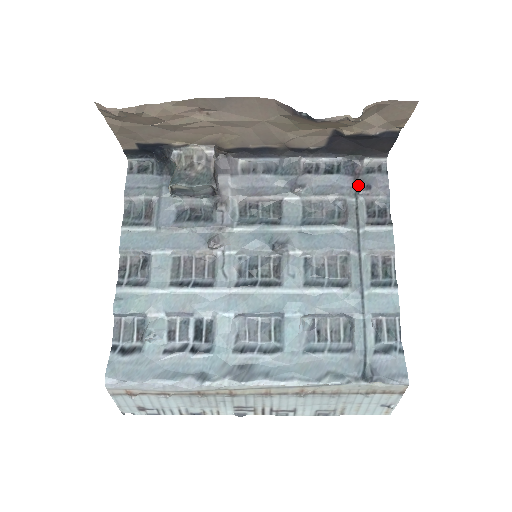
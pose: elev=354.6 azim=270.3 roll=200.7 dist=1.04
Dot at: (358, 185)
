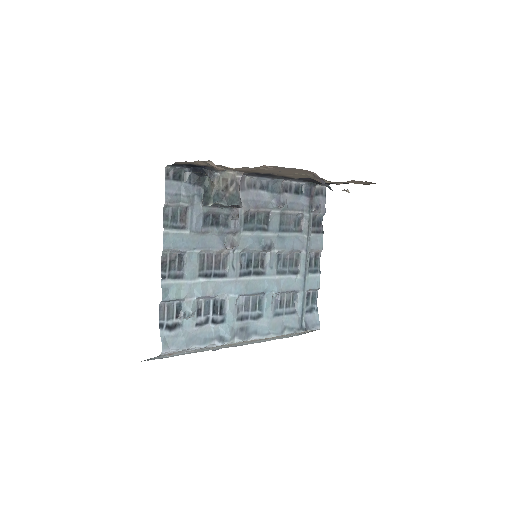
Dot at: (312, 205)
